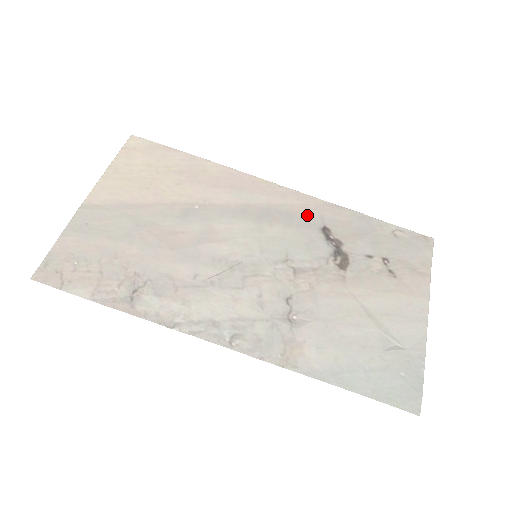
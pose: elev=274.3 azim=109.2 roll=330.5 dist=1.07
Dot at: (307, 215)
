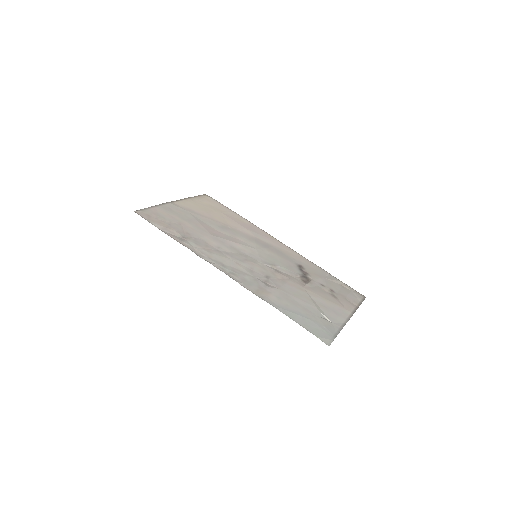
Dot at: (292, 257)
